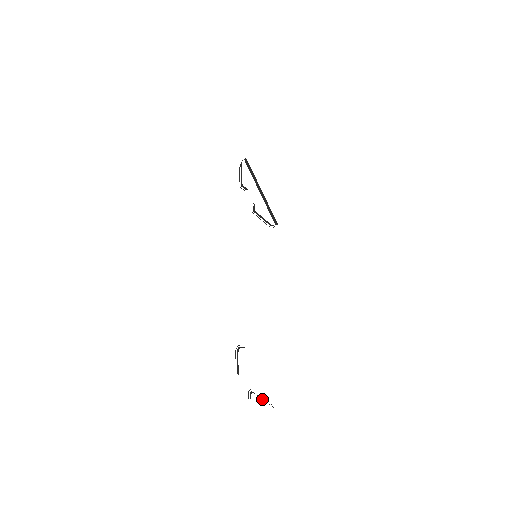
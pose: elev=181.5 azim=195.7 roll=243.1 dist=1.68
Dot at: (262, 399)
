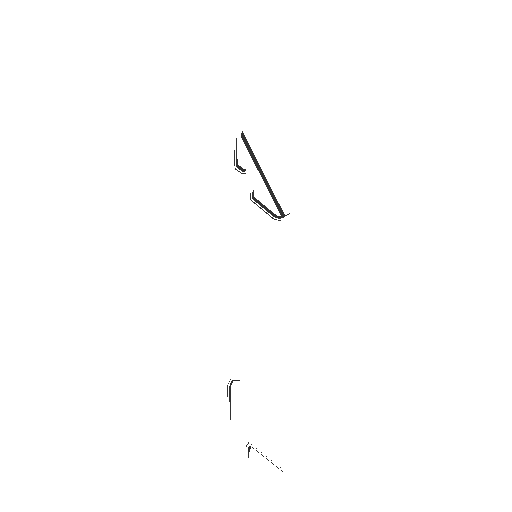
Dot at: occluded
